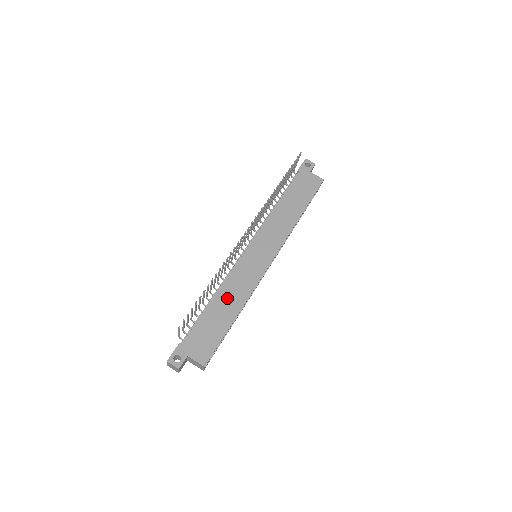
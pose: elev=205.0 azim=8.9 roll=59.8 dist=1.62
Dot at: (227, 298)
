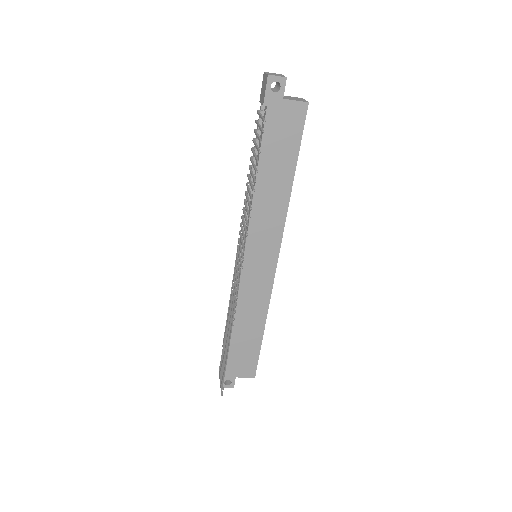
Dot at: (247, 319)
